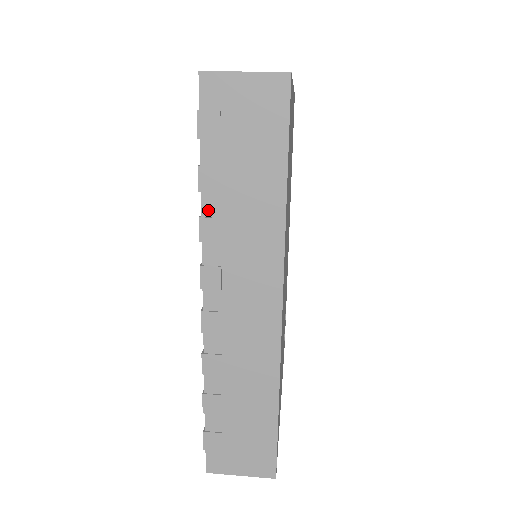
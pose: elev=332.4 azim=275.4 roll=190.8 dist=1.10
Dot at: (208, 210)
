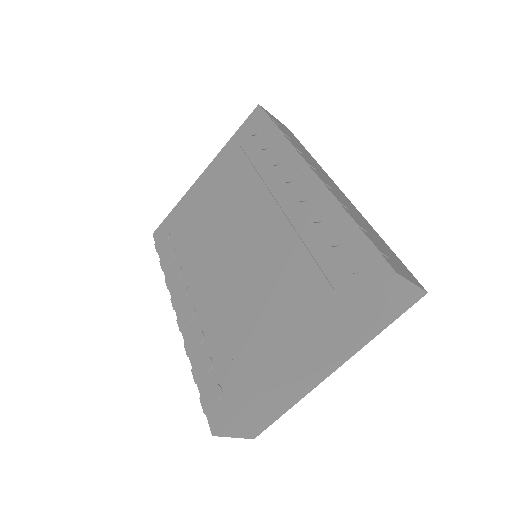
Dot at: occluded
